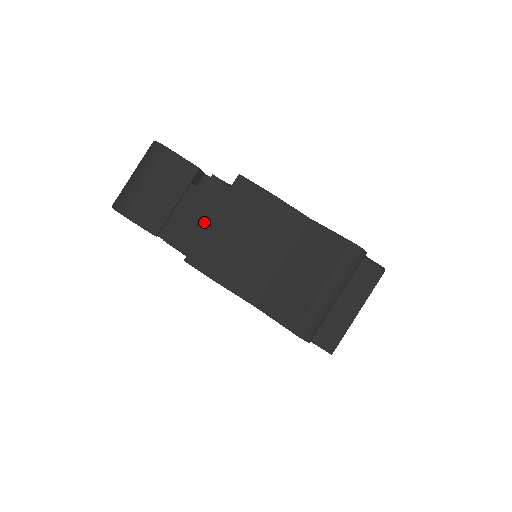
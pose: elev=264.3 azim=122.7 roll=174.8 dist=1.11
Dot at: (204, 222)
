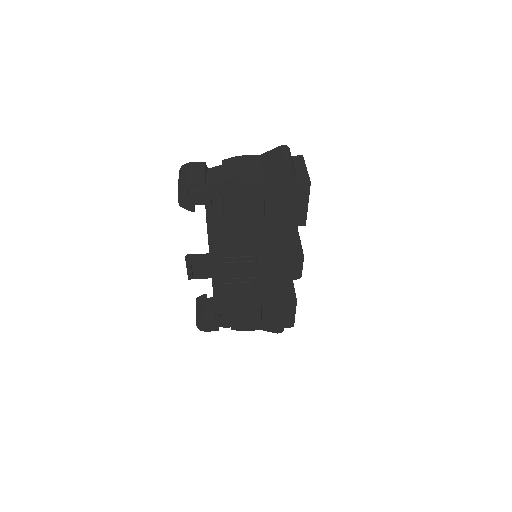
Dot at: (221, 177)
